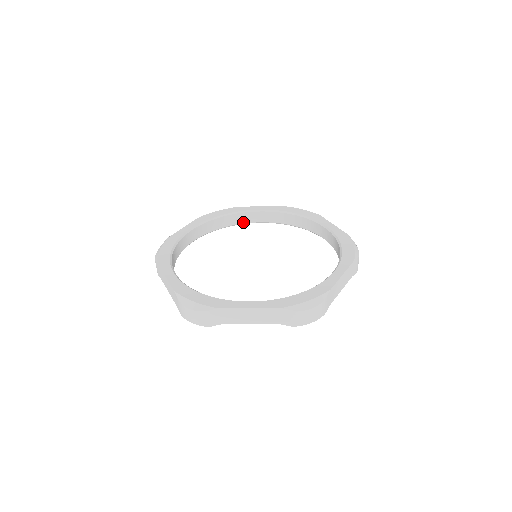
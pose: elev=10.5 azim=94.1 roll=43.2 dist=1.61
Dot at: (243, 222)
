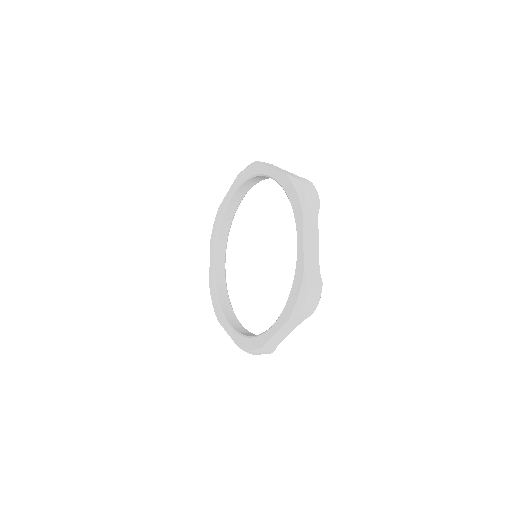
Dot at: occluded
